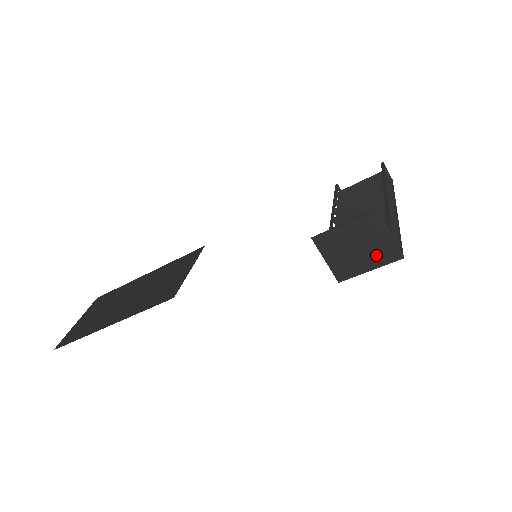
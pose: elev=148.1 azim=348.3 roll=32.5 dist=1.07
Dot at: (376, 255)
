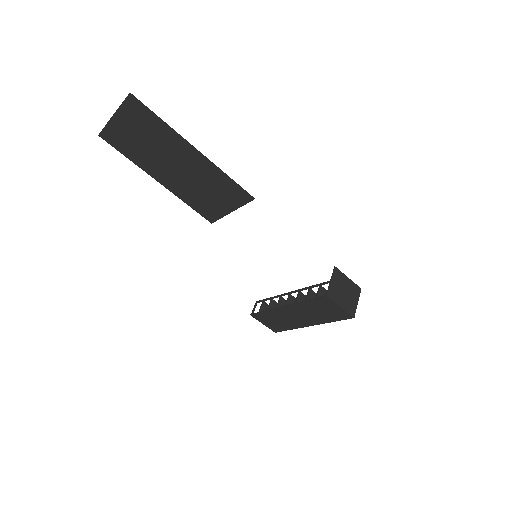
Dot at: (348, 304)
